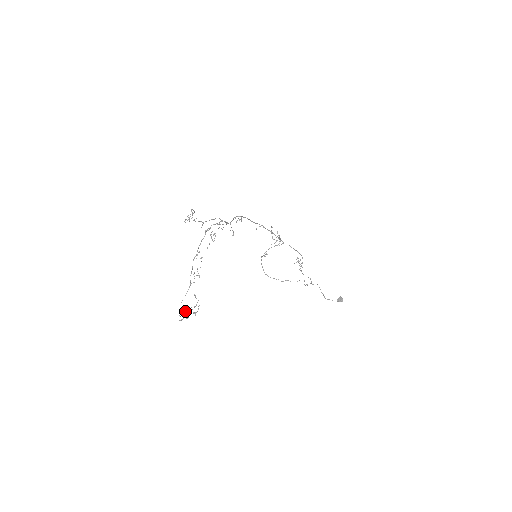
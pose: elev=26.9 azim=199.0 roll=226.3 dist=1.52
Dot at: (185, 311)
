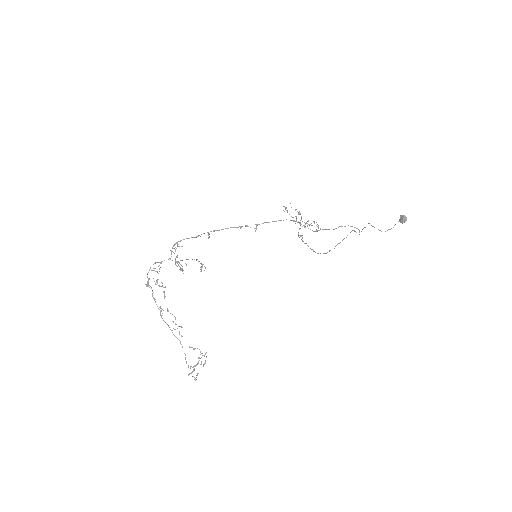
Dot at: occluded
